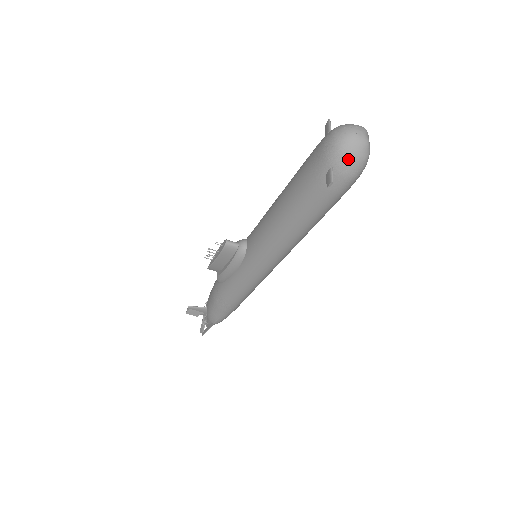
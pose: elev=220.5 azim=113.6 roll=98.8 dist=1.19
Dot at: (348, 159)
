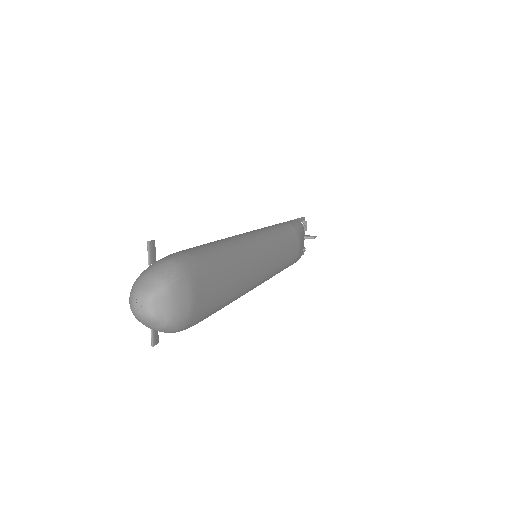
Dot at: (150, 328)
